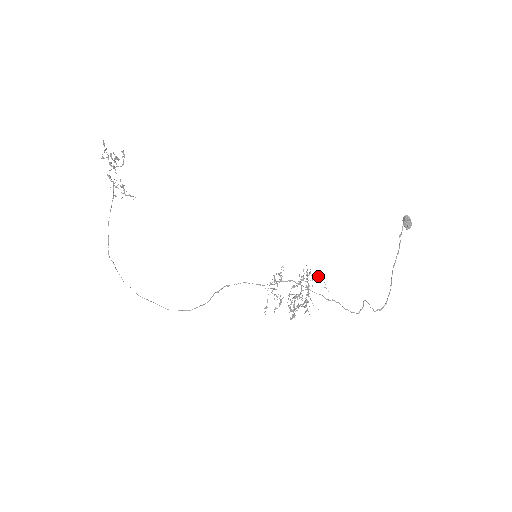
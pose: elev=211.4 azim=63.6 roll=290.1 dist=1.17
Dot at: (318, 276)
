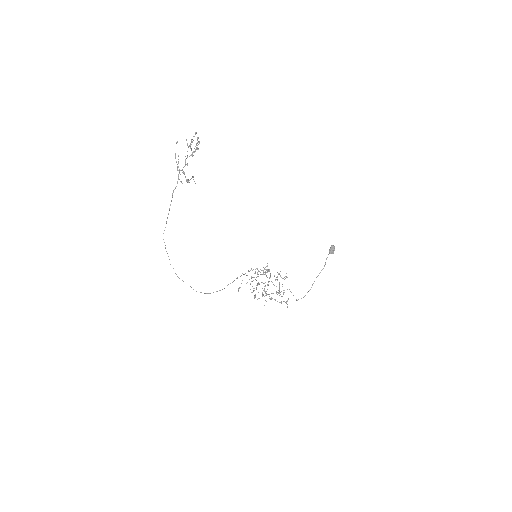
Dot at: occluded
